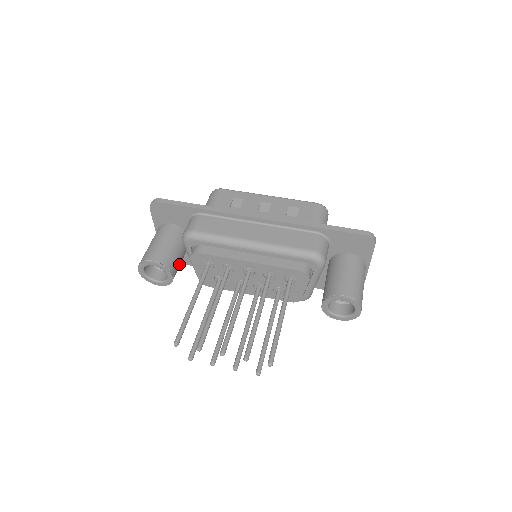
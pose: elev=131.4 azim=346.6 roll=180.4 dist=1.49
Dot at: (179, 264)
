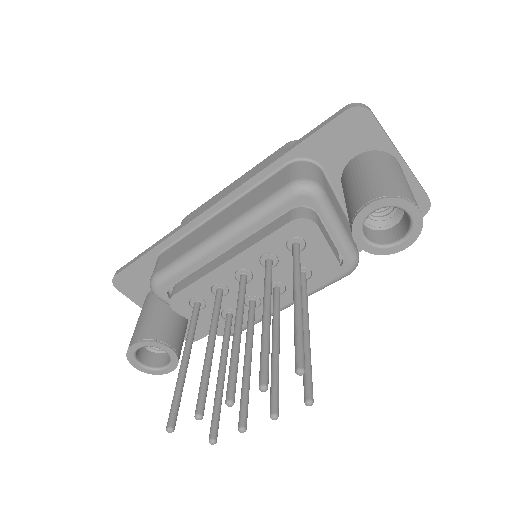
Dot at: (177, 329)
